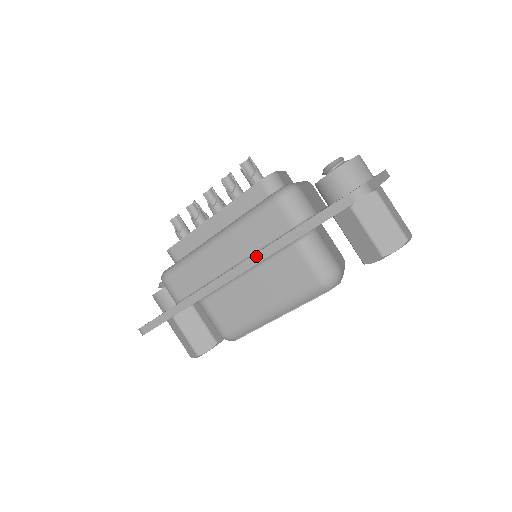
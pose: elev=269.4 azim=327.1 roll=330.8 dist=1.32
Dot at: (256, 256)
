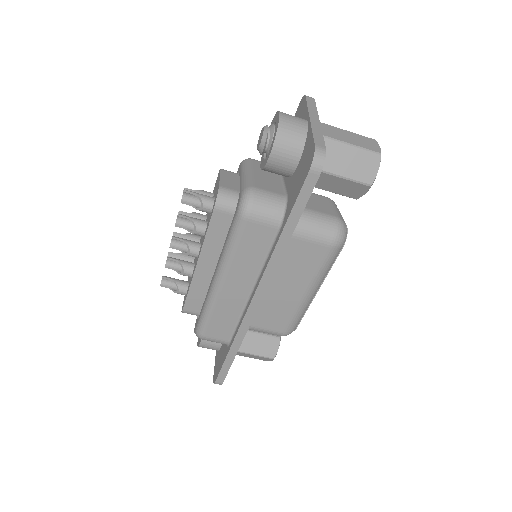
Dot at: (266, 272)
